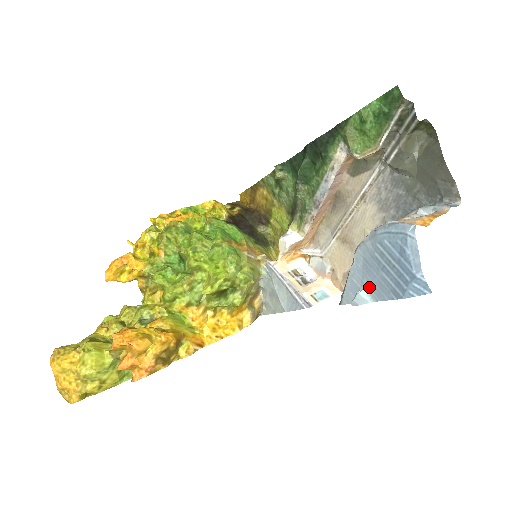
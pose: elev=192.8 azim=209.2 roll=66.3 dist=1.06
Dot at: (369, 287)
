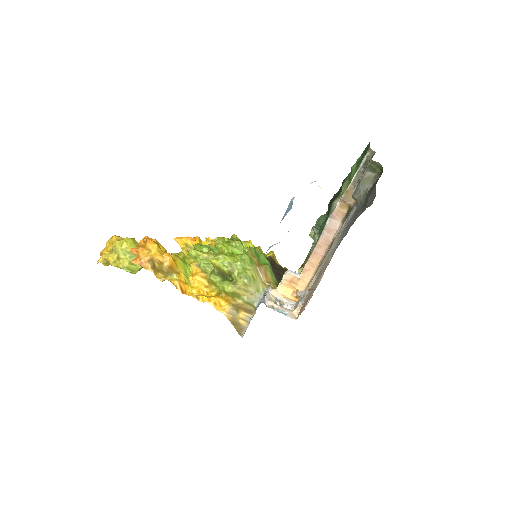
Dot at: occluded
